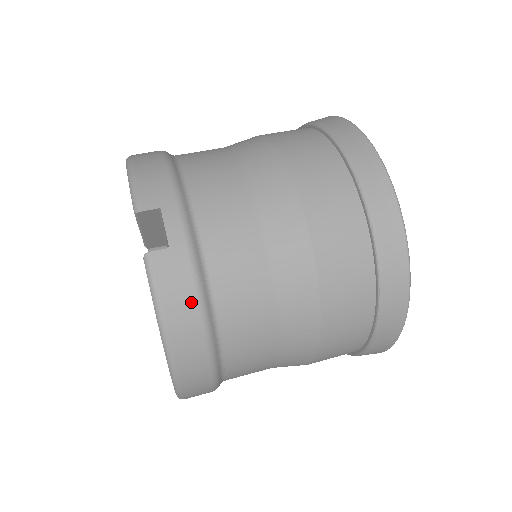
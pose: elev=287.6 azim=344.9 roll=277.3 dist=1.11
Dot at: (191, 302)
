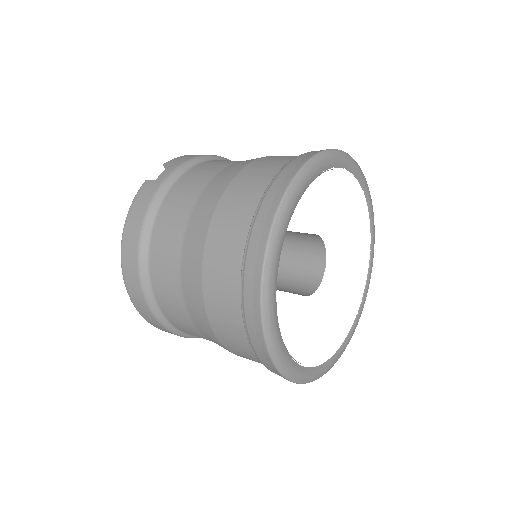
Dot at: (142, 212)
